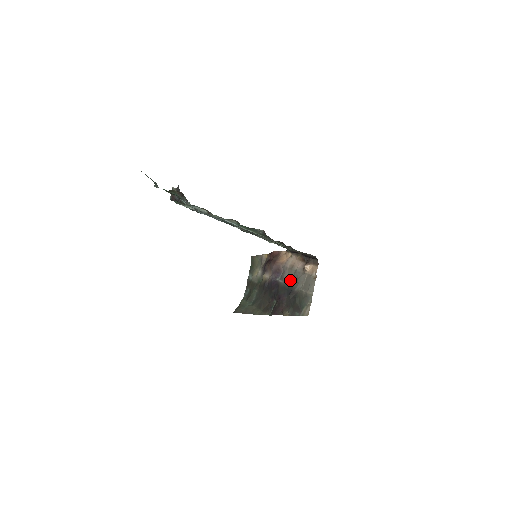
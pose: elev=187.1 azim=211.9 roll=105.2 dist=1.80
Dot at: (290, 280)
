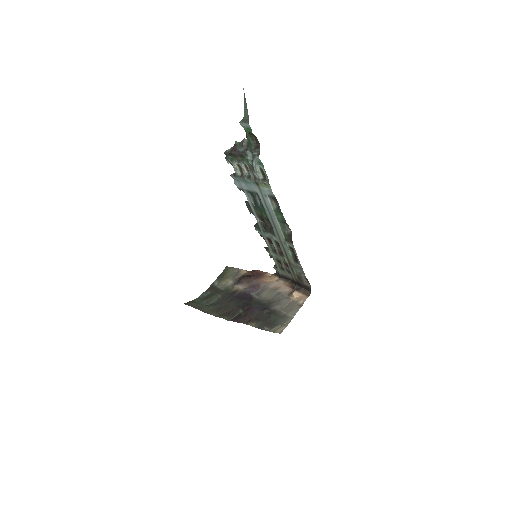
Dot at: (269, 298)
